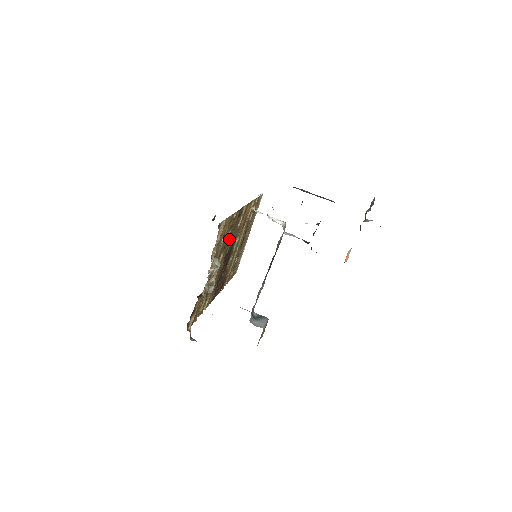
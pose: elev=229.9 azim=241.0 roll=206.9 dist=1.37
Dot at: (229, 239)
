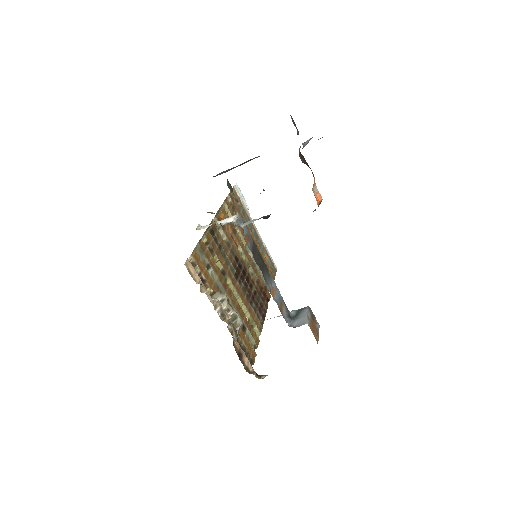
Dot at: (223, 261)
